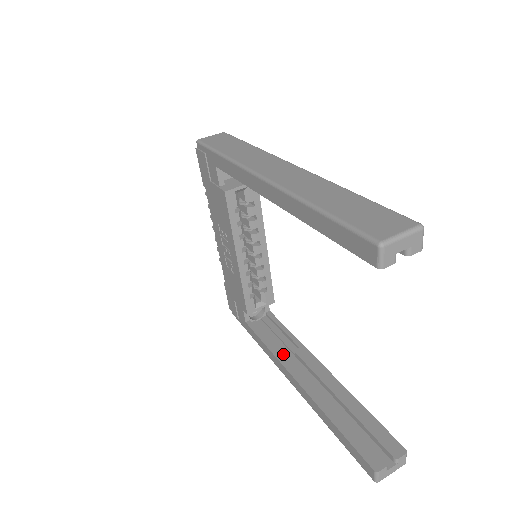
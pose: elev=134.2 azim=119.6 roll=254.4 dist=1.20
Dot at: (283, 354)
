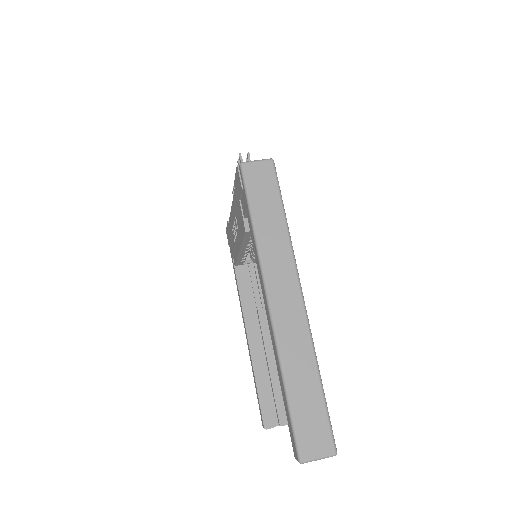
Dot at: (249, 306)
